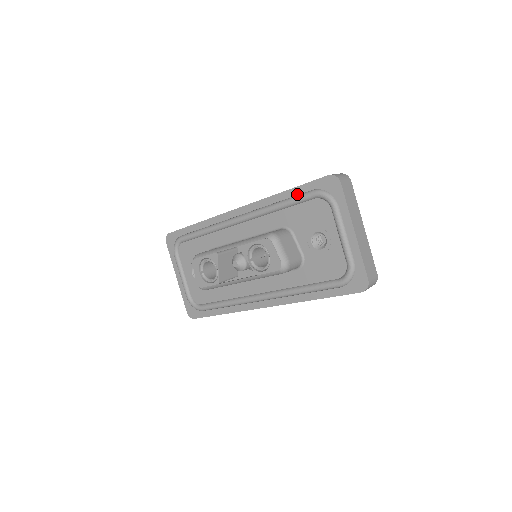
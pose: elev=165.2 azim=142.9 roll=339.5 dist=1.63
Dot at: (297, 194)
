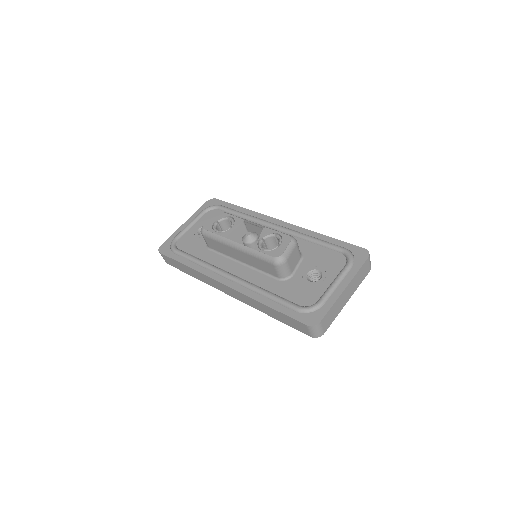
Dot at: (332, 242)
